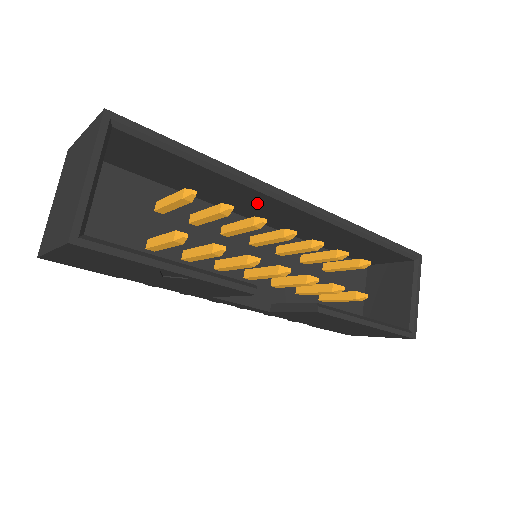
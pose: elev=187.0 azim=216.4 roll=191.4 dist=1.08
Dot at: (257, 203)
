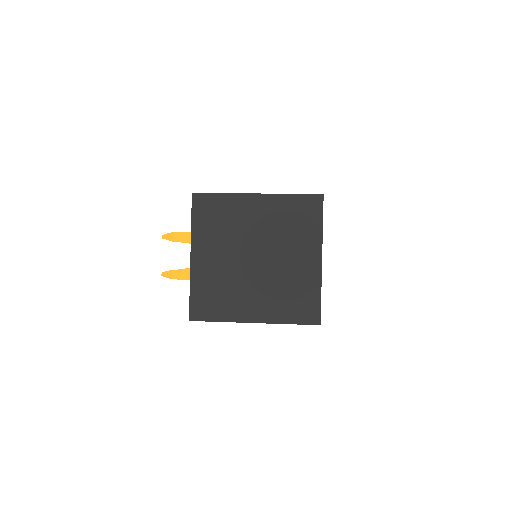
Dot at: occluded
